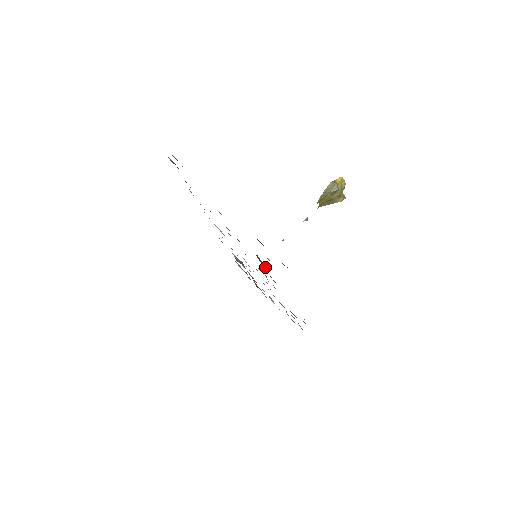
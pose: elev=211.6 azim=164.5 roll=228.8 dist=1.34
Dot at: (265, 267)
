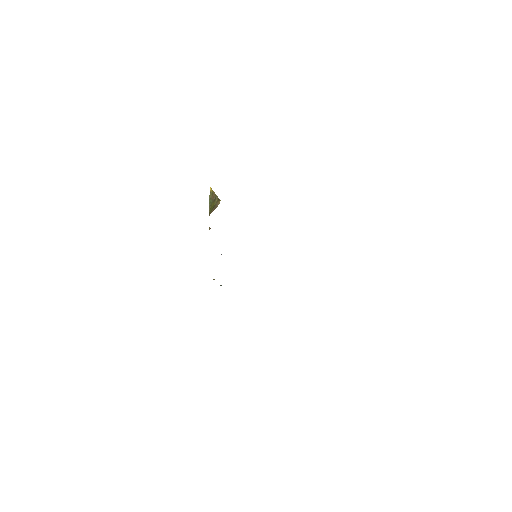
Dot at: occluded
